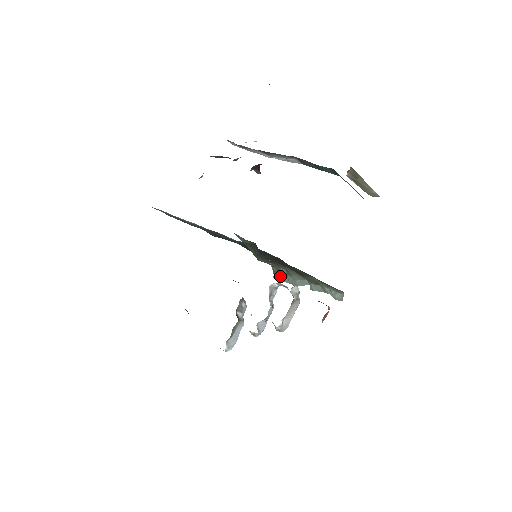
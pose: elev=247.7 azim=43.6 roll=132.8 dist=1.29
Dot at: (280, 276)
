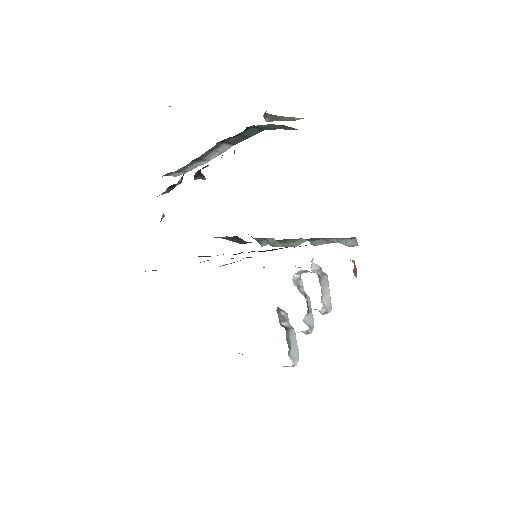
Dot at: (269, 244)
